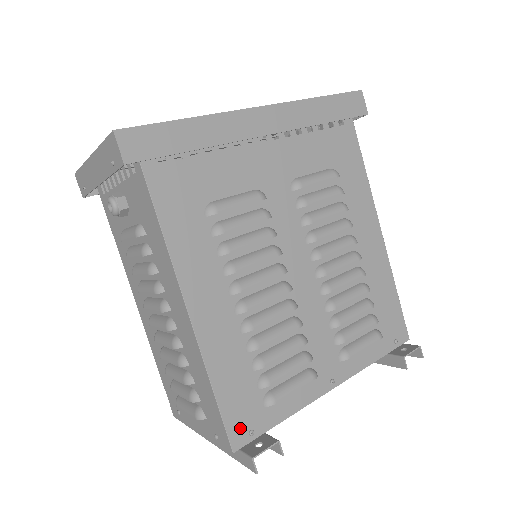
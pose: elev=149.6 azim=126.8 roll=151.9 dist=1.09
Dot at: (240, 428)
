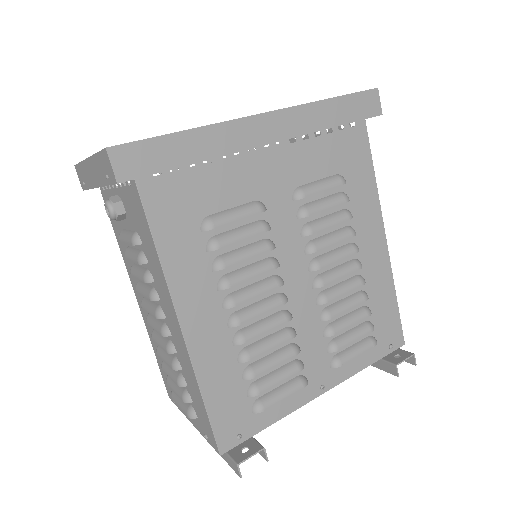
Dot at: (228, 433)
